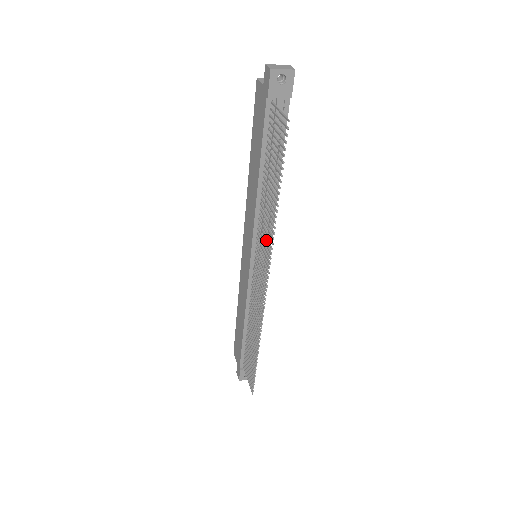
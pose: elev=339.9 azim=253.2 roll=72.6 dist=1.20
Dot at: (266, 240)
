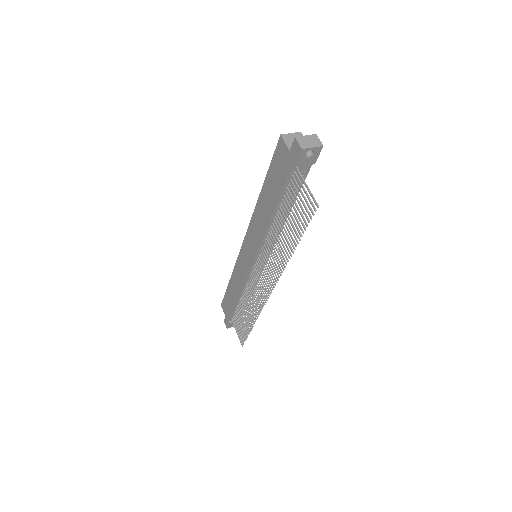
Dot at: (274, 263)
